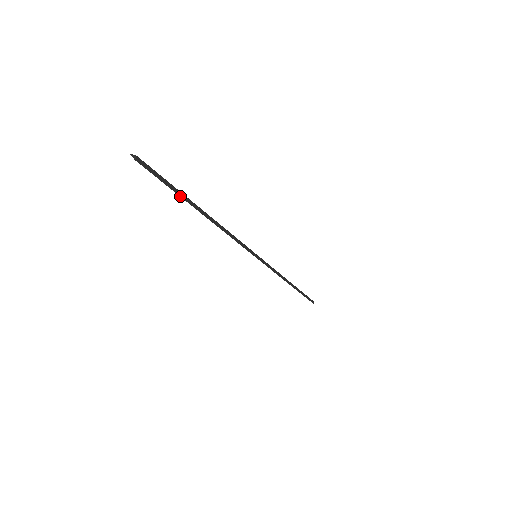
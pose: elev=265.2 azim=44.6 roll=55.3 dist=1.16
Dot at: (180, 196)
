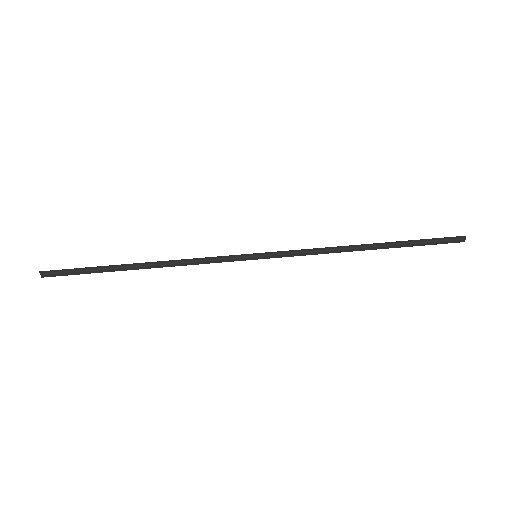
Dot at: (99, 267)
